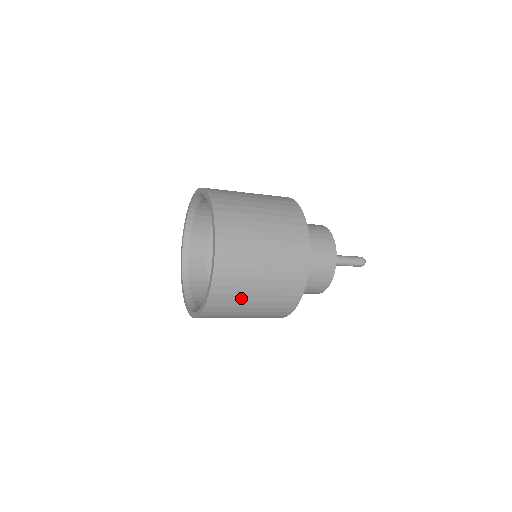
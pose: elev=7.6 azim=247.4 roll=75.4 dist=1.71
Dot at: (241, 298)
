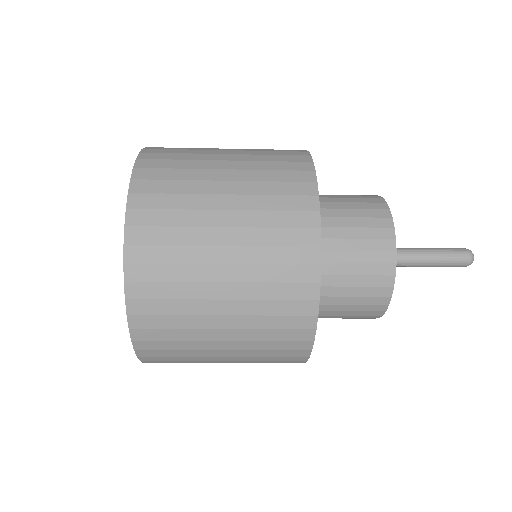
Dot at: (195, 345)
